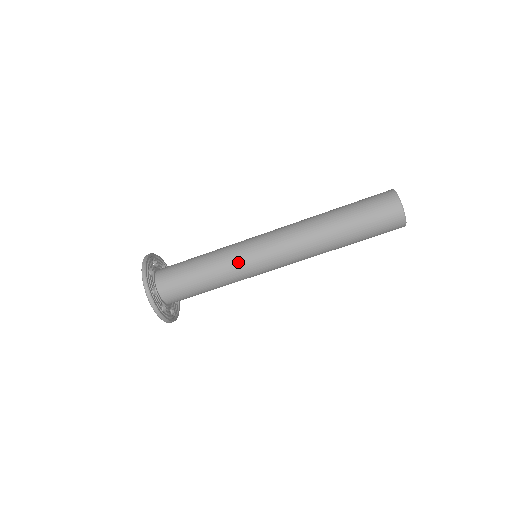
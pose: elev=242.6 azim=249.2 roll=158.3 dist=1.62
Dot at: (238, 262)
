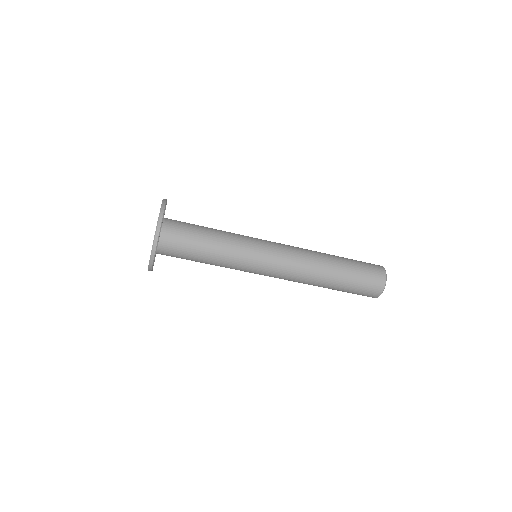
Dot at: (241, 267)
